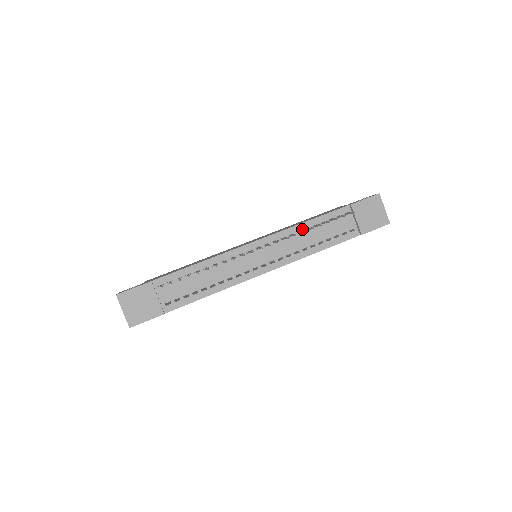
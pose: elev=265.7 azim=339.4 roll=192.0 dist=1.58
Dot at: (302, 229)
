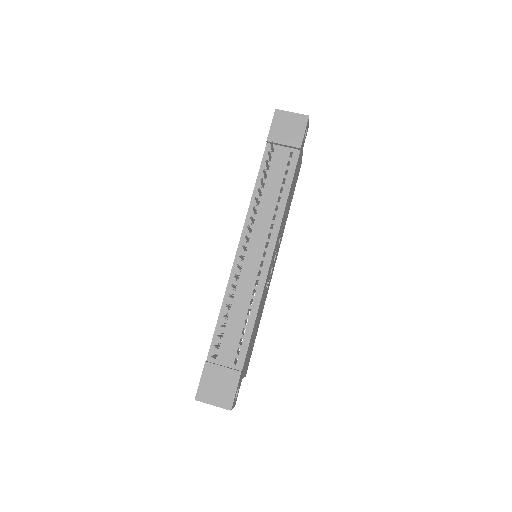
Dot at: occluded
